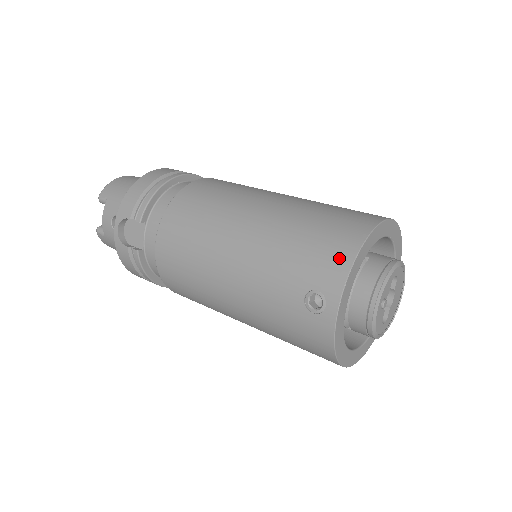
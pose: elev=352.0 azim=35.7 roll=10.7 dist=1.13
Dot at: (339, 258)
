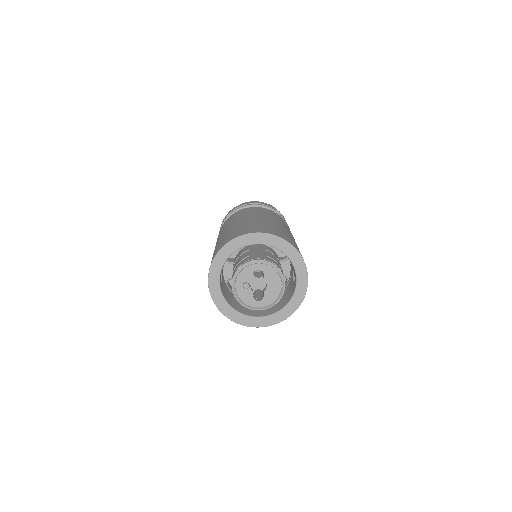
Dot at: (215, 254)
